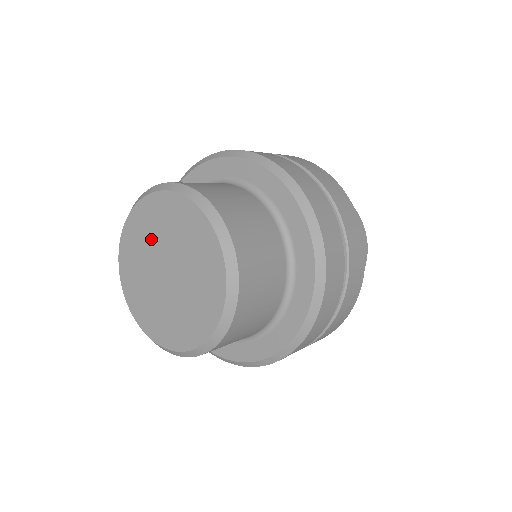
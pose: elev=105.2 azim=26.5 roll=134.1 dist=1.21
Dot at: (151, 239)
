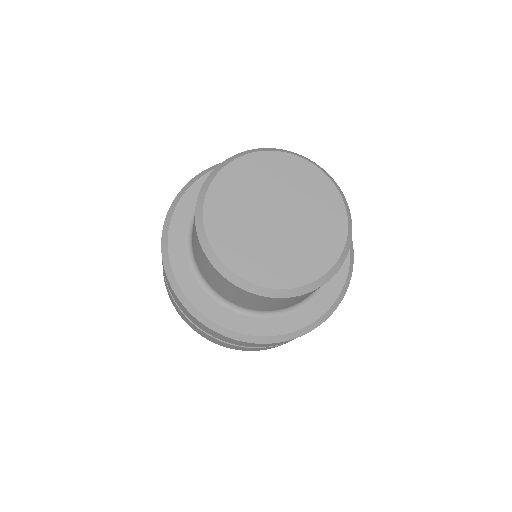
Dot at: (289, 187)
